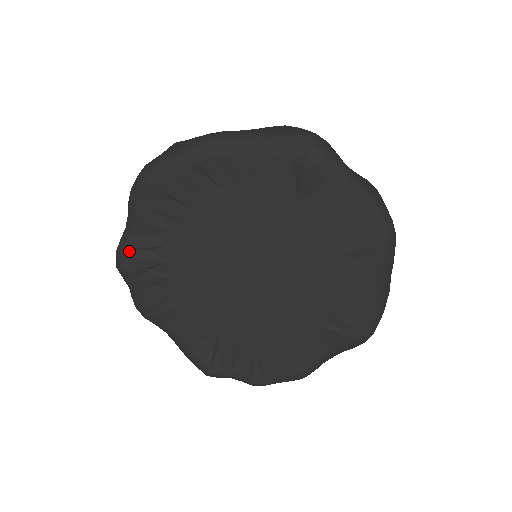
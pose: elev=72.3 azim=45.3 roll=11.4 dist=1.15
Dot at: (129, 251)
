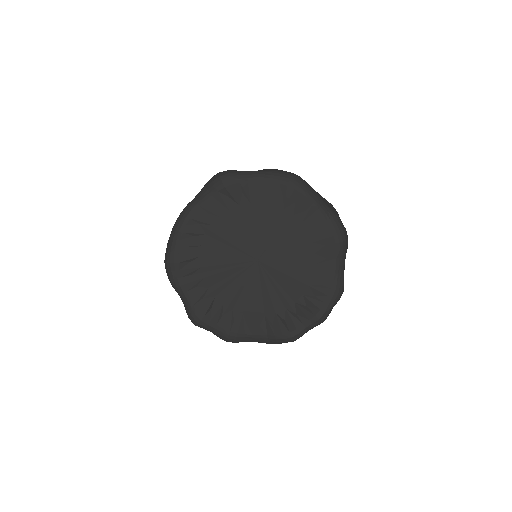
Dot at: (193, 309)
